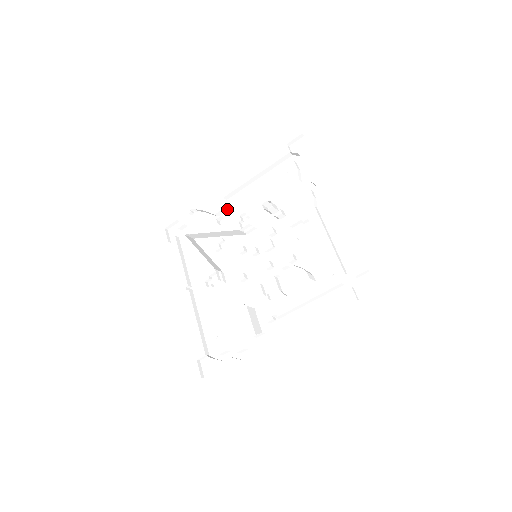
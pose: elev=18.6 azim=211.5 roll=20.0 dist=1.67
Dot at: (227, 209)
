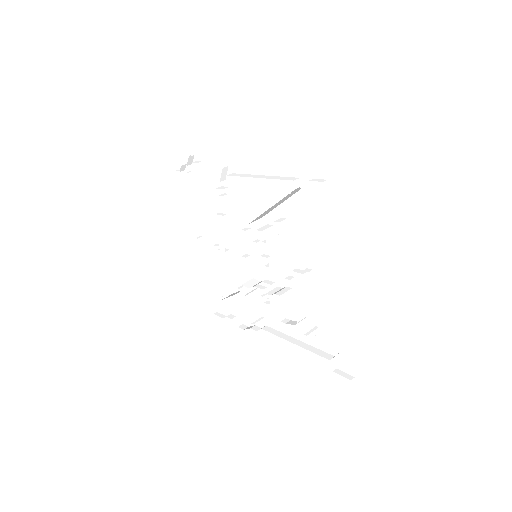
Dot at: (229, 179)
